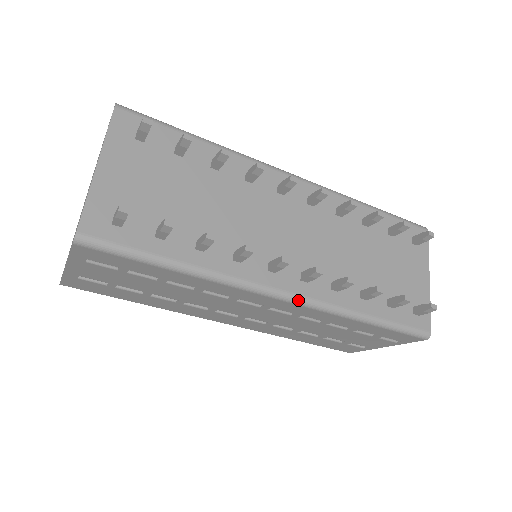
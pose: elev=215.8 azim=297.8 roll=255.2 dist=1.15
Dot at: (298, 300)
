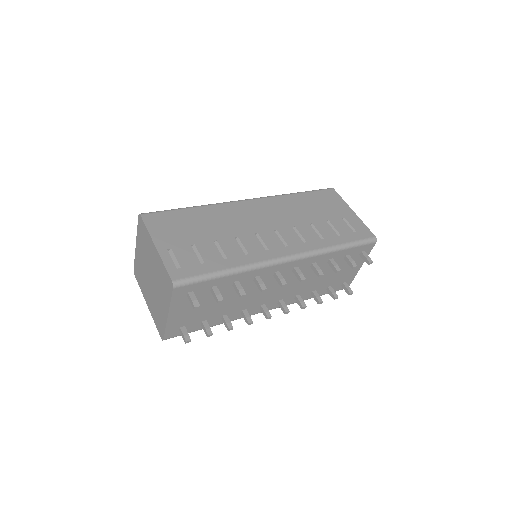
Dot at: occluded
